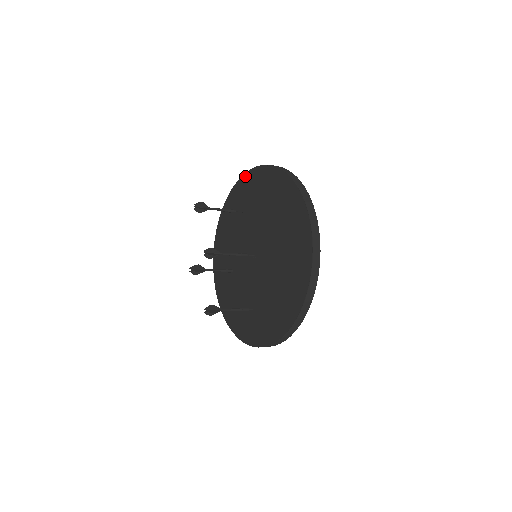
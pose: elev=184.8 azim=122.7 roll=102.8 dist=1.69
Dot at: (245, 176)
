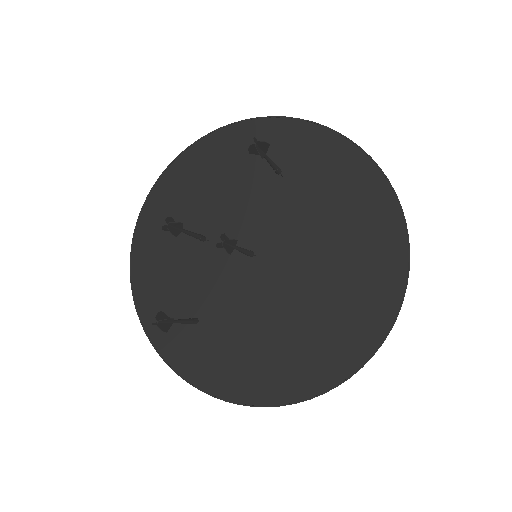
Dot at: (330, 133)
